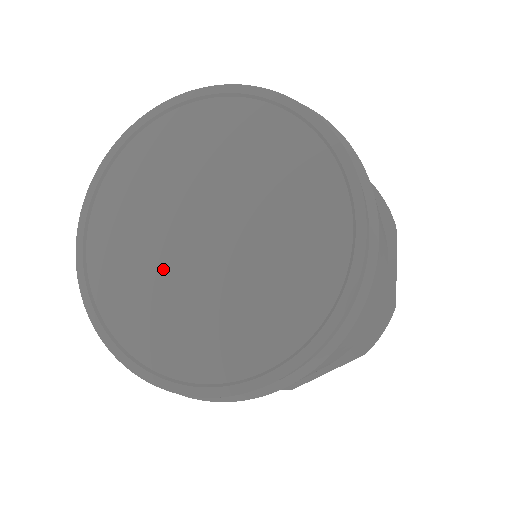
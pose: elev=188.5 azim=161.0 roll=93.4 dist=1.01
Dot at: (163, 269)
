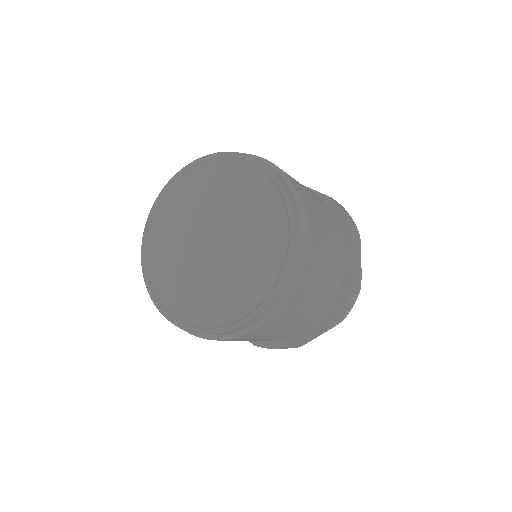
Dot at: (189, 263)
